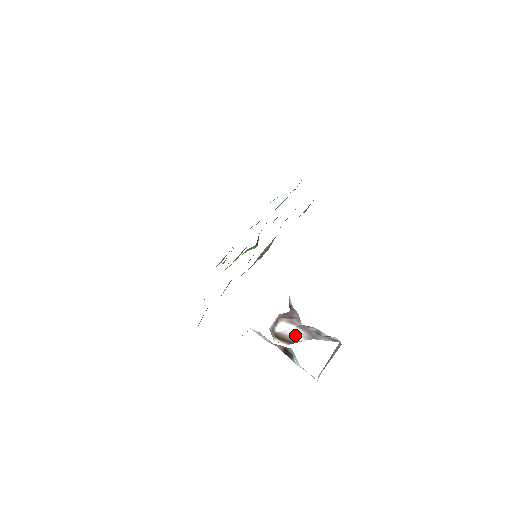
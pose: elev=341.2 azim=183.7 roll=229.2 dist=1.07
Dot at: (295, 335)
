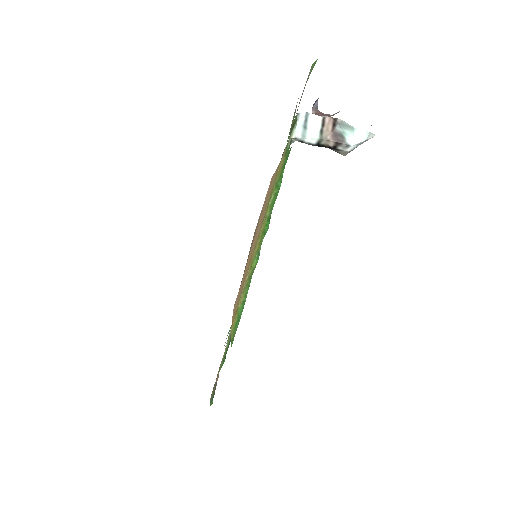
Dot at: (333, 114)
